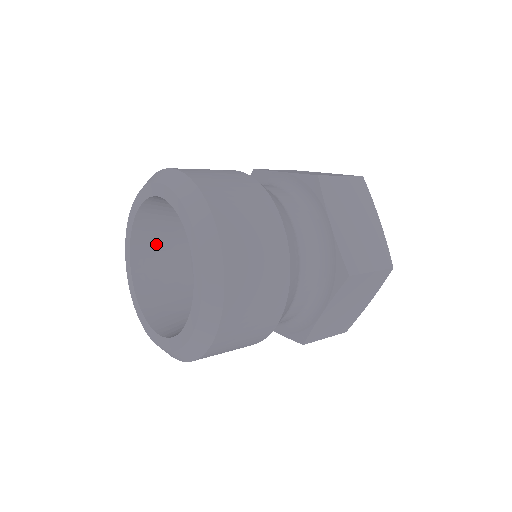
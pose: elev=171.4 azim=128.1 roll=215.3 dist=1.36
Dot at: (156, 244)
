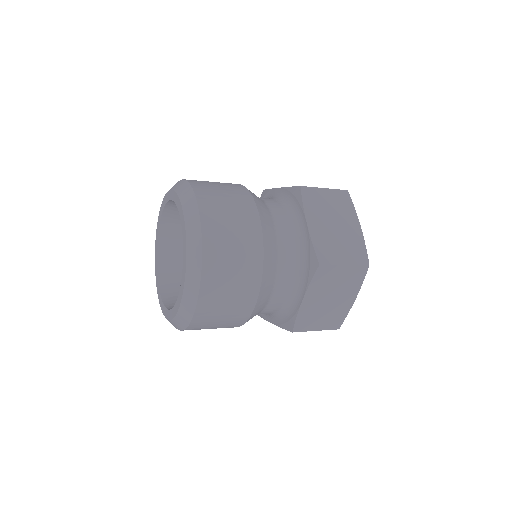
Dot at: (178, 245)
